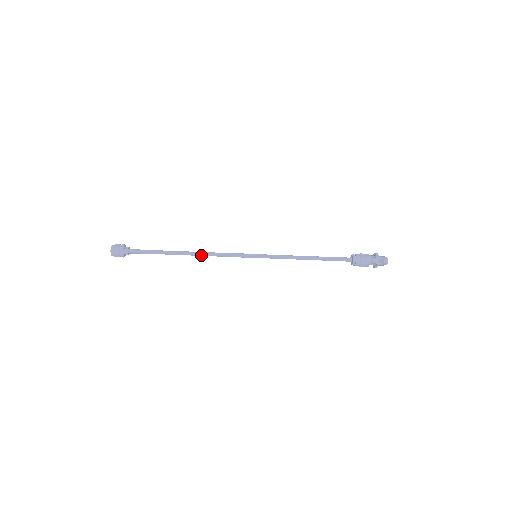
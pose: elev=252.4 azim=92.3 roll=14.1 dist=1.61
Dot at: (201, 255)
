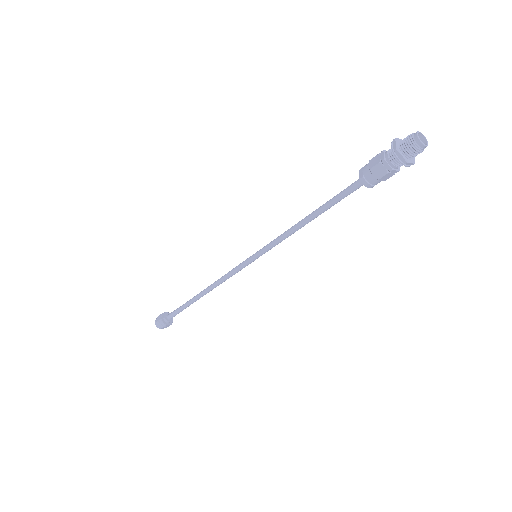
Dot at: (213, 288)
